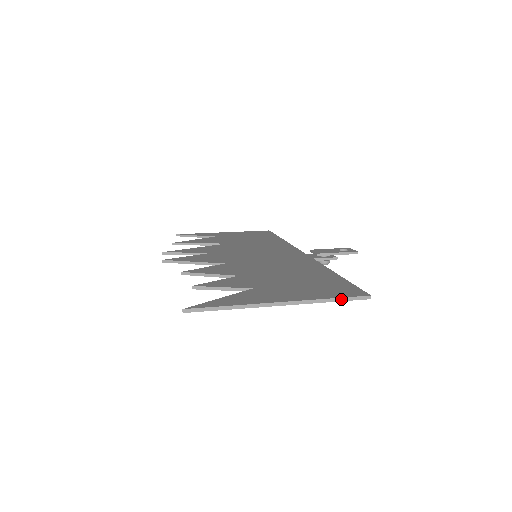
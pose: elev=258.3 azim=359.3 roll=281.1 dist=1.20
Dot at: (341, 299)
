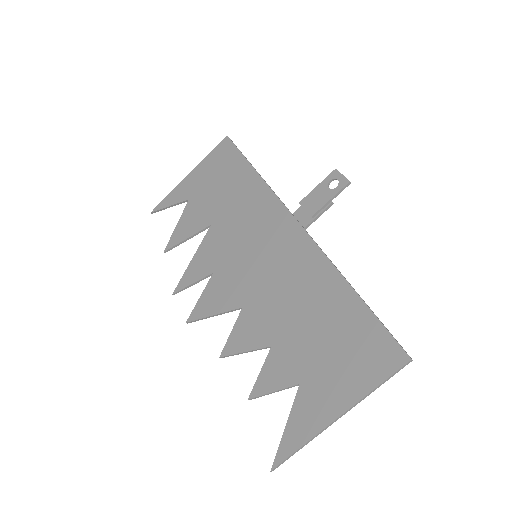
Dot at: (386, 380)
